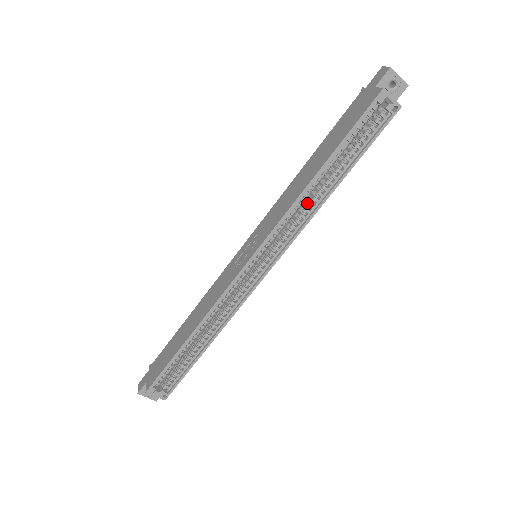
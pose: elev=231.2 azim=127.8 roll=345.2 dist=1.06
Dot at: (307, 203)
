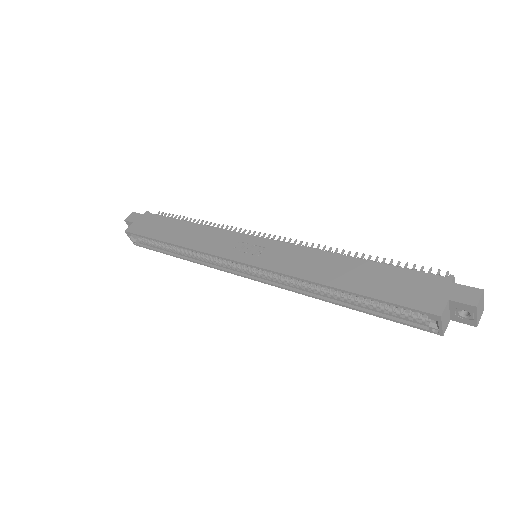
Dot at: (313, 284)
